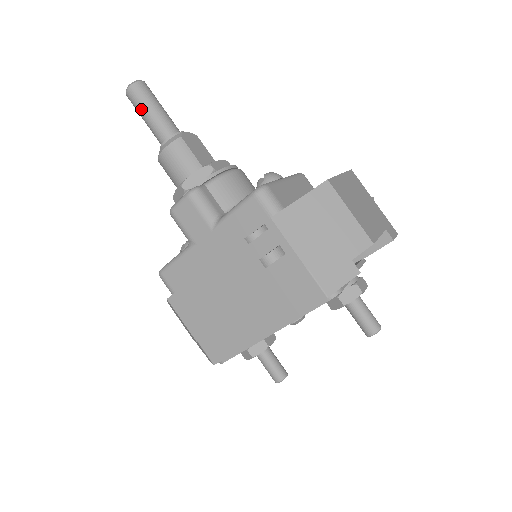
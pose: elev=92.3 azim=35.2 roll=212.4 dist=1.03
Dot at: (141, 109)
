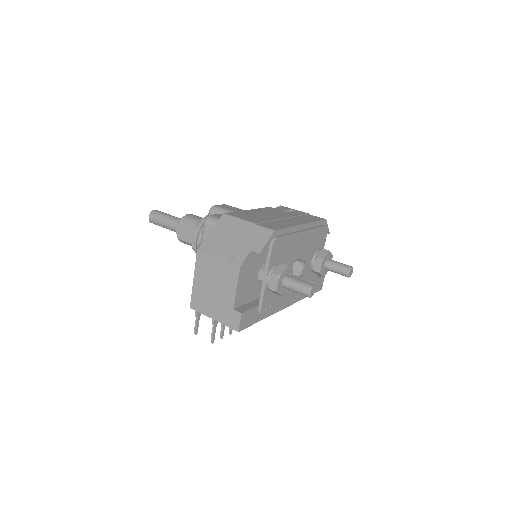
Dot at: (164, 213)
